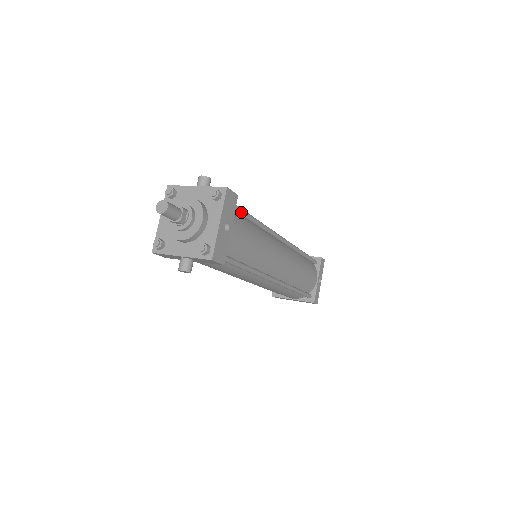
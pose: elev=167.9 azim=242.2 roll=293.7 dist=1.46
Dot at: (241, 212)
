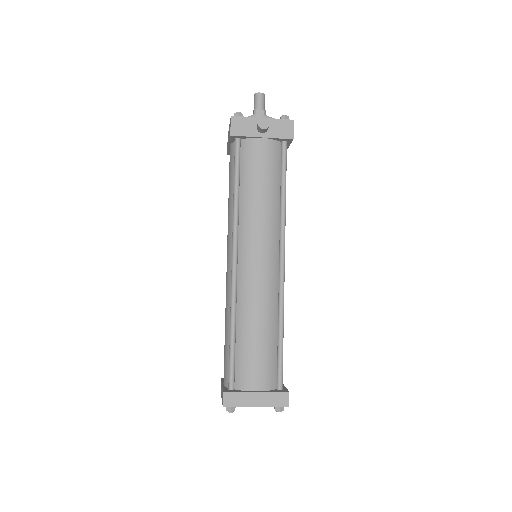
Dot at: occluded
